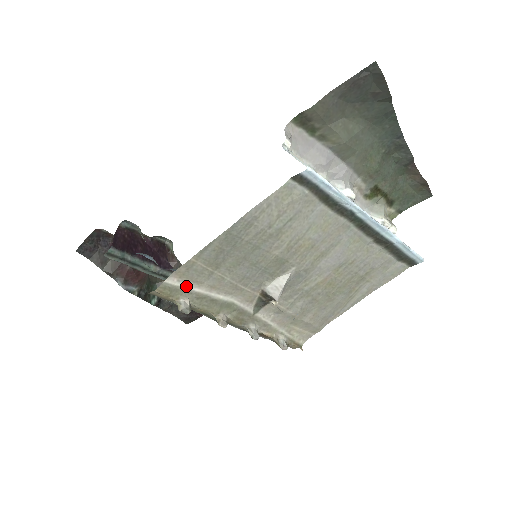
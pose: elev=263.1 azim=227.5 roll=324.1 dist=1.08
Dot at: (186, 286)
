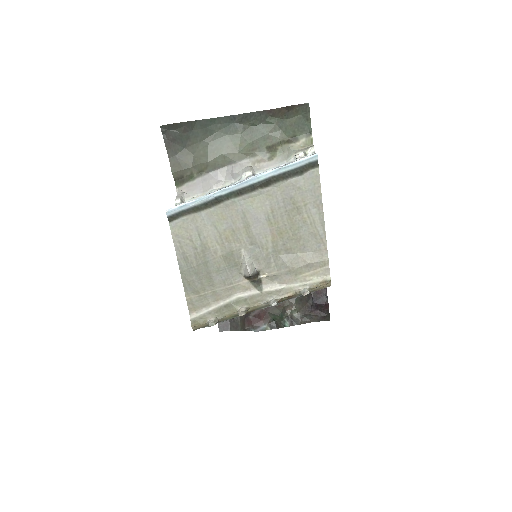
Dot at: (203, 312)
